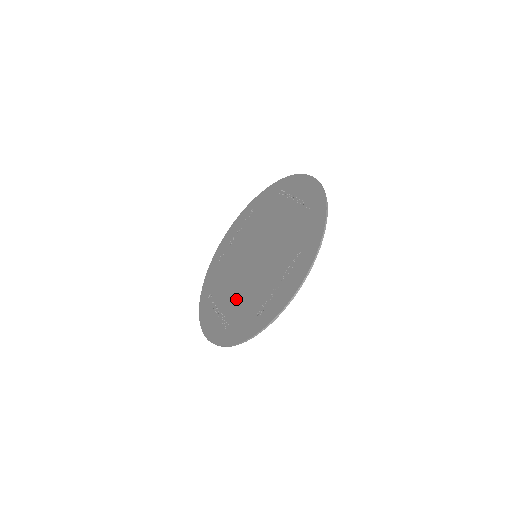
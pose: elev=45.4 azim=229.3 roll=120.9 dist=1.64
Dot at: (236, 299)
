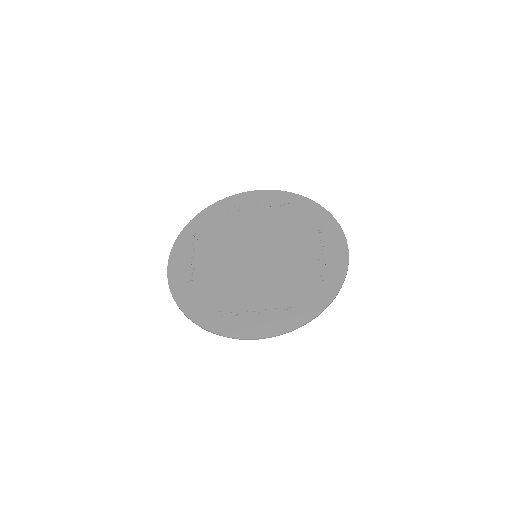
Dot at: (213, 273)
